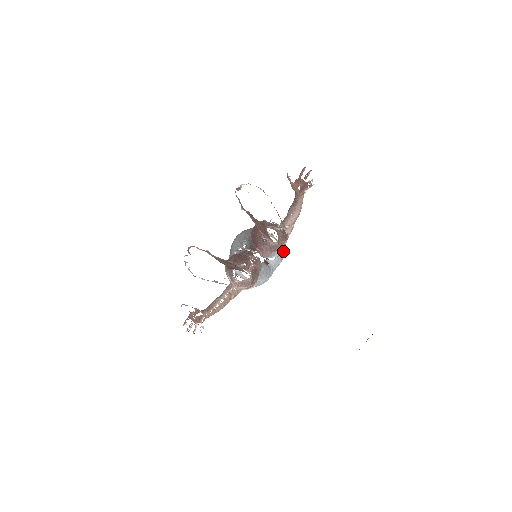
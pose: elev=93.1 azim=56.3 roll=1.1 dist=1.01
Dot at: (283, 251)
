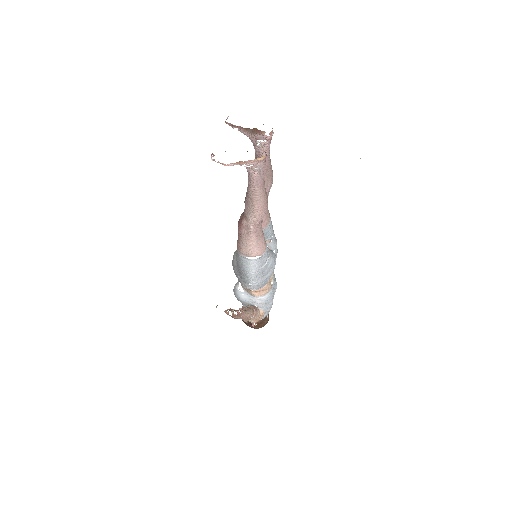
Dot at: (274, 235)
